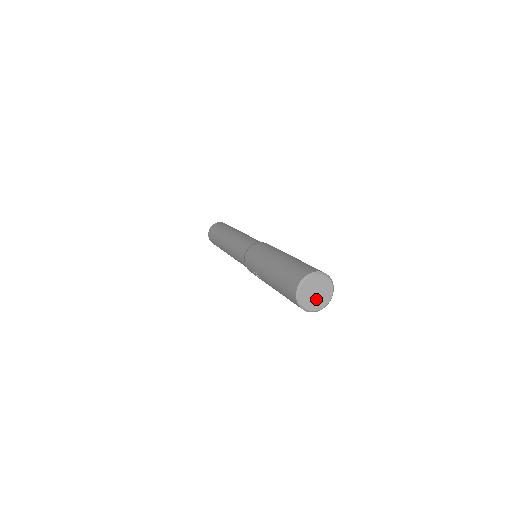
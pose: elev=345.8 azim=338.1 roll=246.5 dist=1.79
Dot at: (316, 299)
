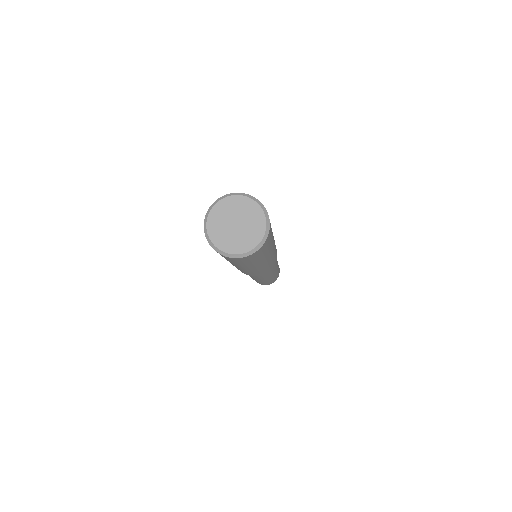
Dot at: (234, 235)
